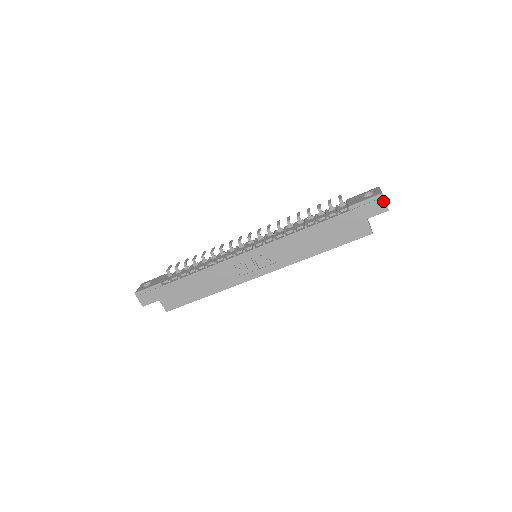
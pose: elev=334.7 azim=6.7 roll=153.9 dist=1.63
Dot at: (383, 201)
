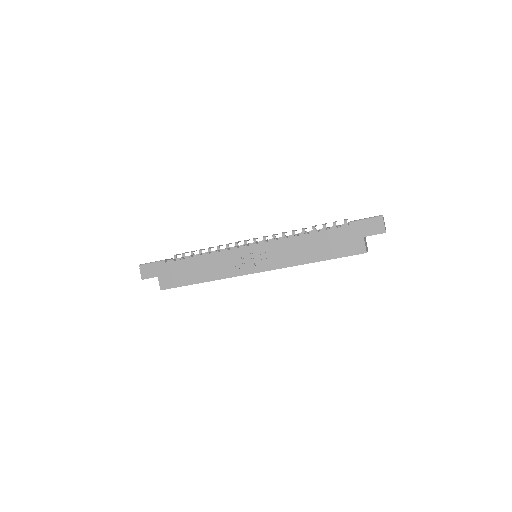
Dot at: (382, 222)
